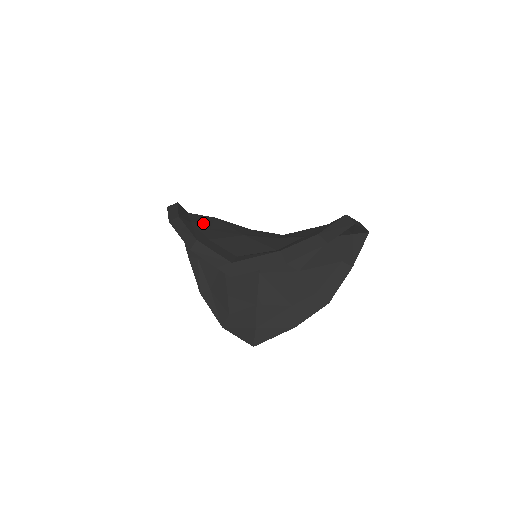
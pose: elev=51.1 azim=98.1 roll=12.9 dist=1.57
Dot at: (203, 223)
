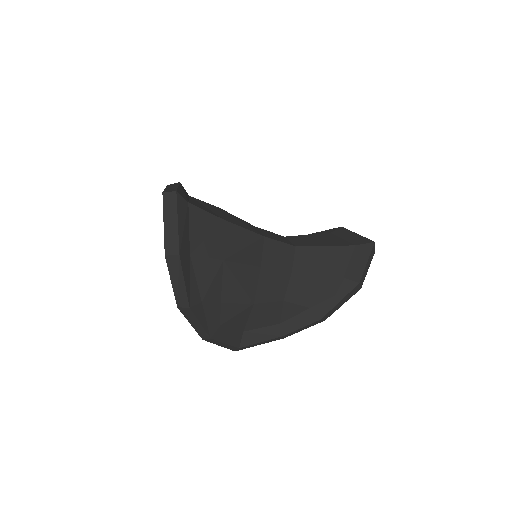
Dot at: (213, 292)
